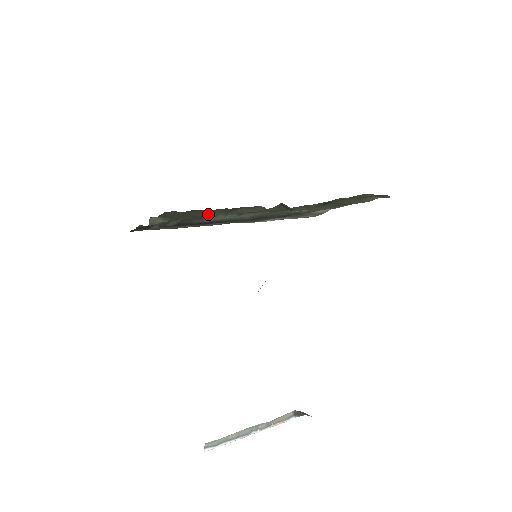
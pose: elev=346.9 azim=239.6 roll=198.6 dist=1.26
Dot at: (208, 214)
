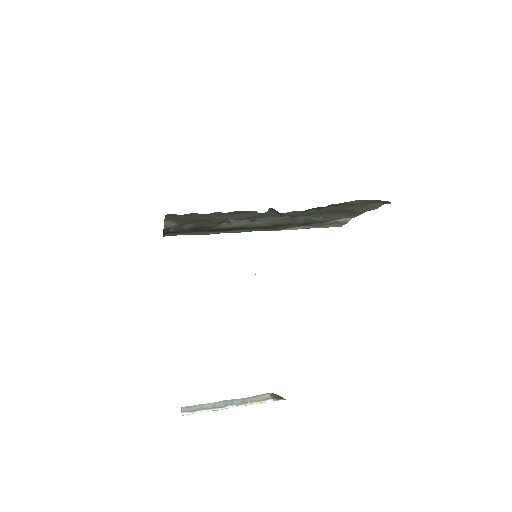
Dot at: (211, 218)
